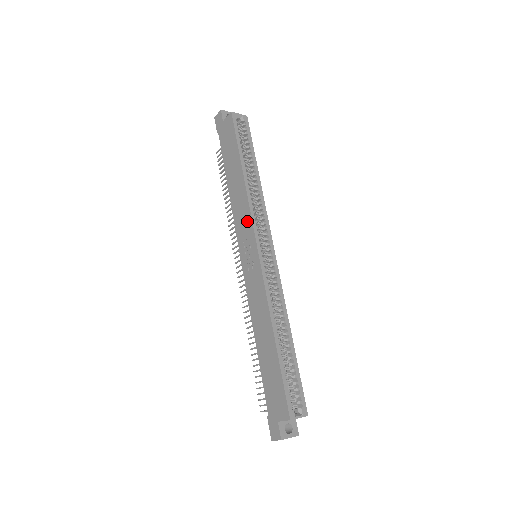
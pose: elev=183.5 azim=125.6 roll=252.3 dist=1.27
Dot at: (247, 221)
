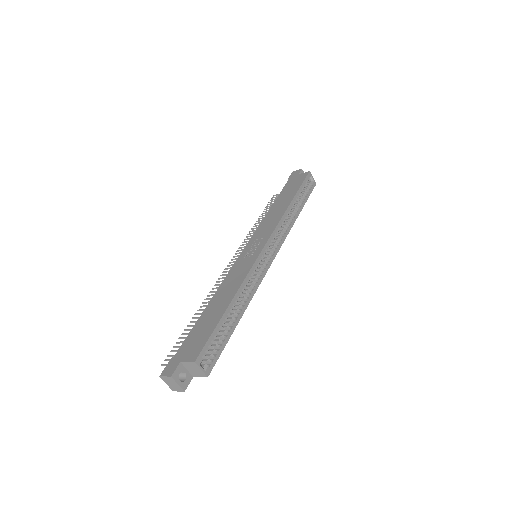
Dot at: (270, 228)
